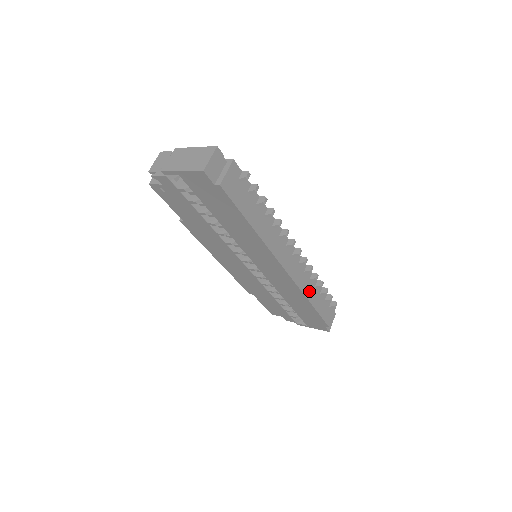
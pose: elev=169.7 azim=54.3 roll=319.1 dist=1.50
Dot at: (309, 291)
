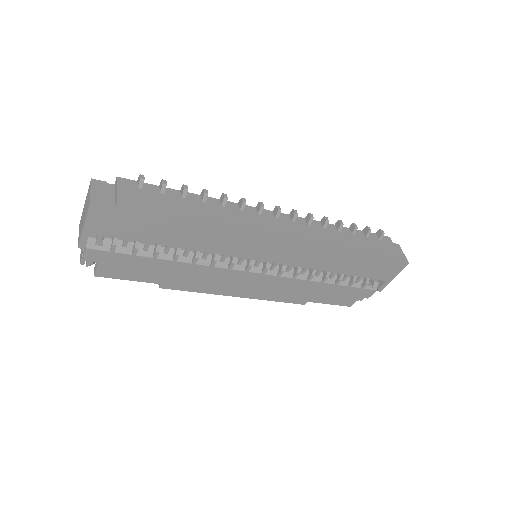
Dot at: (334, 238)
